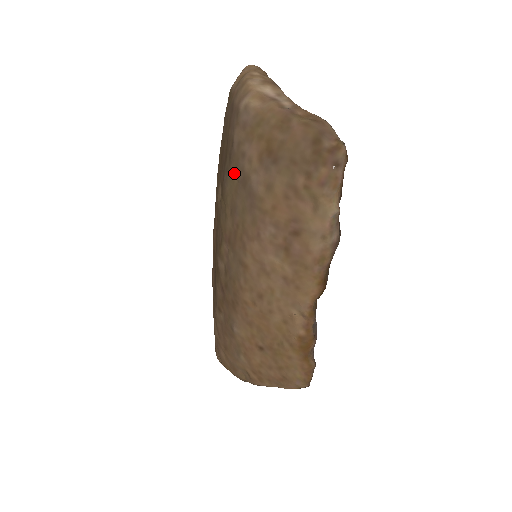
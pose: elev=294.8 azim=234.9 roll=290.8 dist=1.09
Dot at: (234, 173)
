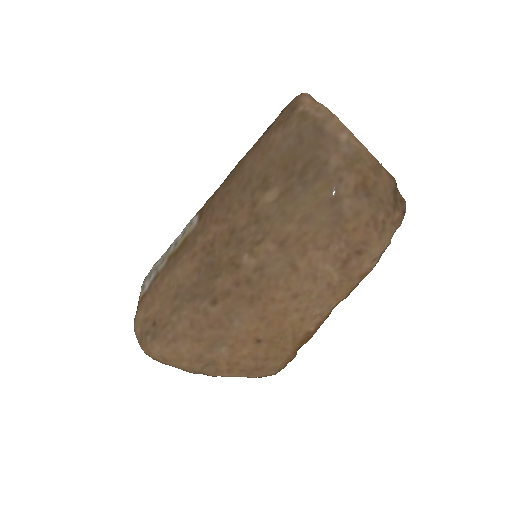
Dot at: (322, 190)
